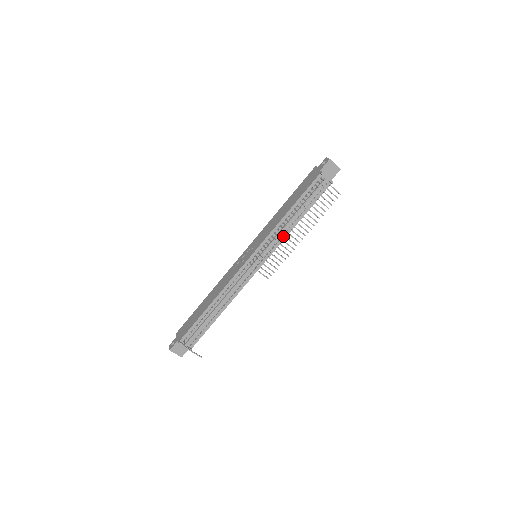
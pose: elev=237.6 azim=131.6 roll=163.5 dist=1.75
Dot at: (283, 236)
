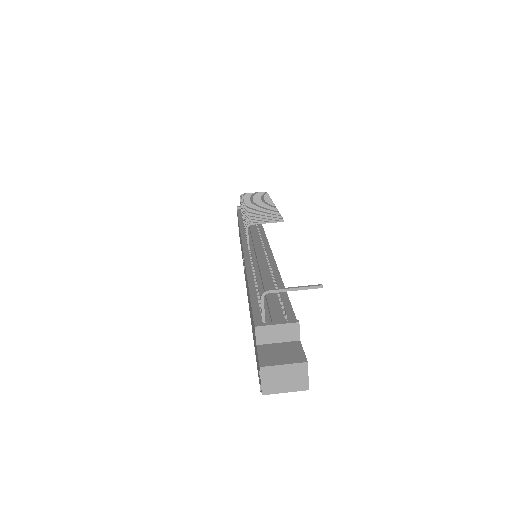
Dot at: (258, 228)
